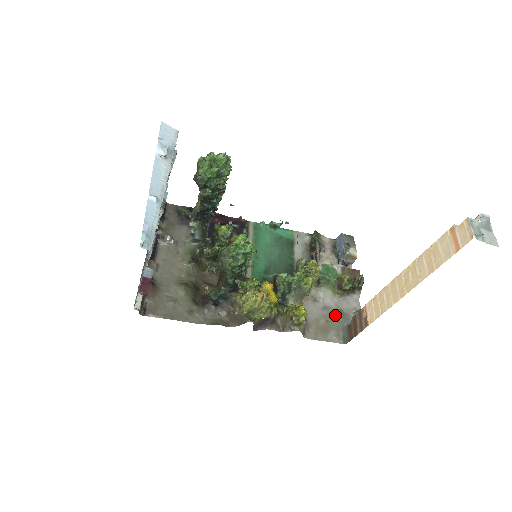
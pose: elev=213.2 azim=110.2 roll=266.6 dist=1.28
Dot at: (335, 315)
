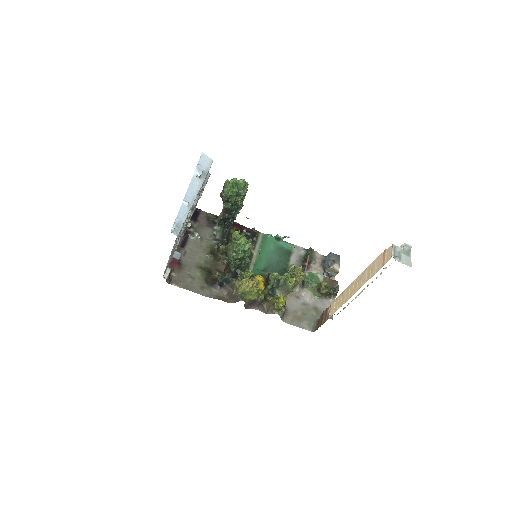
Dot at: (311, 310)
